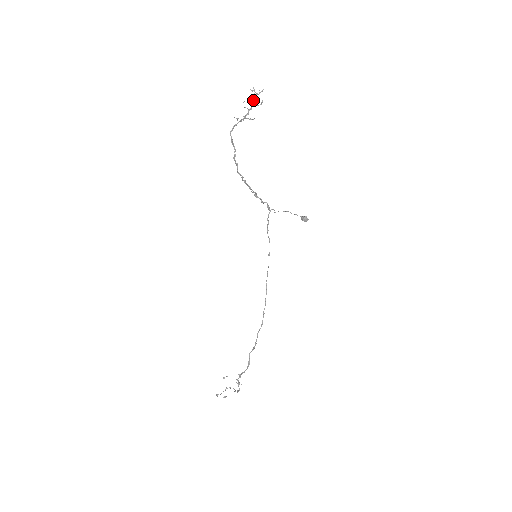
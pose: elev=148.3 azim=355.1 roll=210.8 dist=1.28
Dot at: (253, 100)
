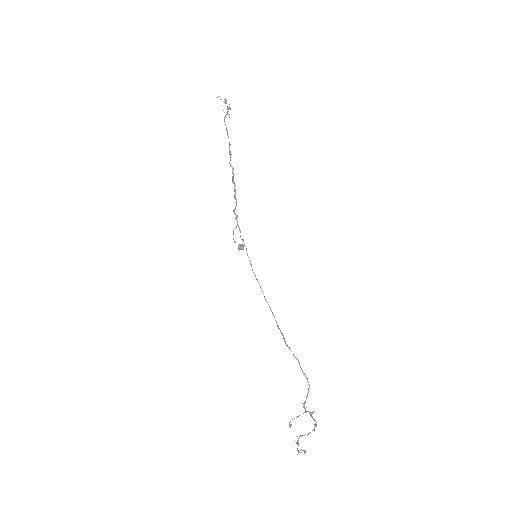
Dot at: occluded
